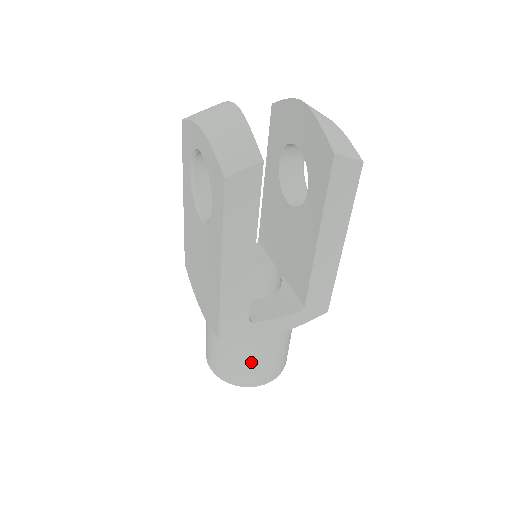
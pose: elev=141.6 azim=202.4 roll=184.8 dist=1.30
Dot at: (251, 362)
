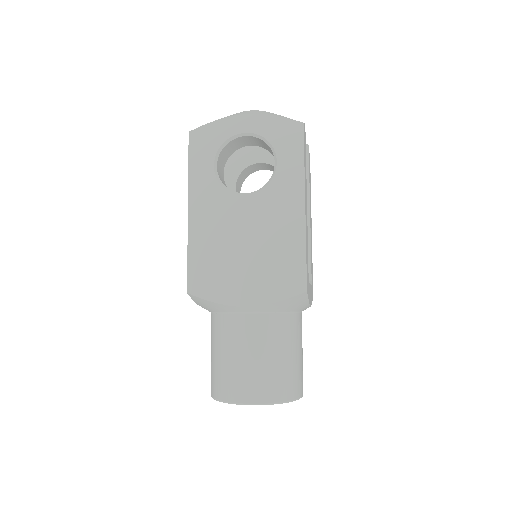
Dot at: (298, 355)
